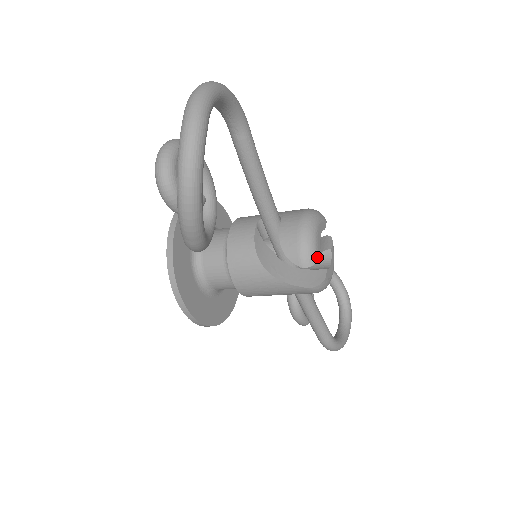
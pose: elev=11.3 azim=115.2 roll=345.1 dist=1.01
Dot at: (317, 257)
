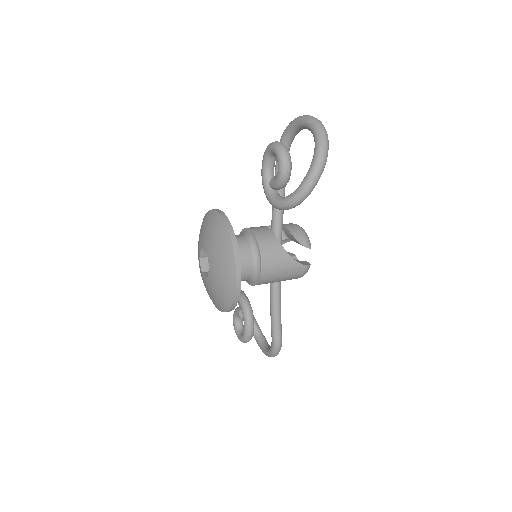
Dot at: occluded
